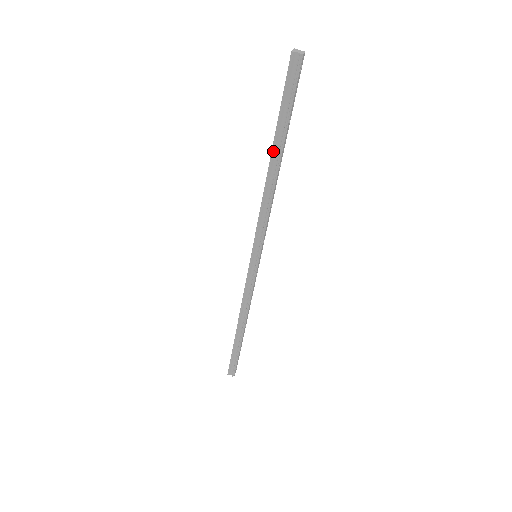
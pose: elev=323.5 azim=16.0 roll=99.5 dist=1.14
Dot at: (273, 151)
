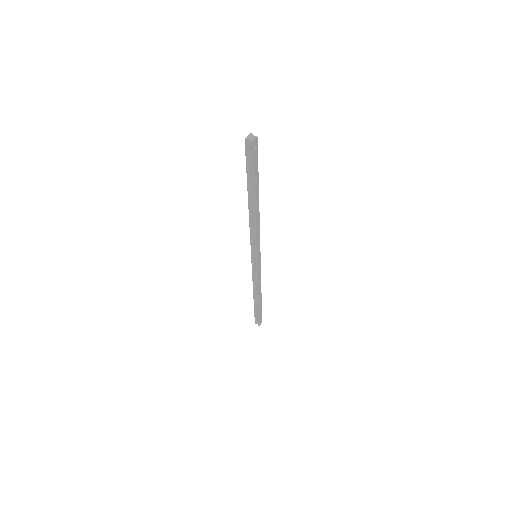
Dot at: (248, 196)
